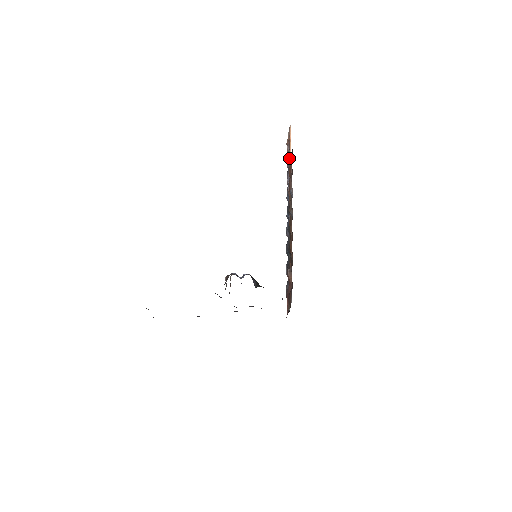
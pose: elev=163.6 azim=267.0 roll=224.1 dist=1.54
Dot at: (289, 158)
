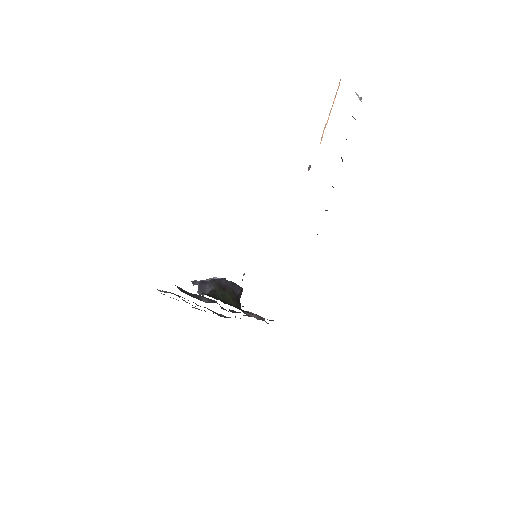
Dot at: occluded
